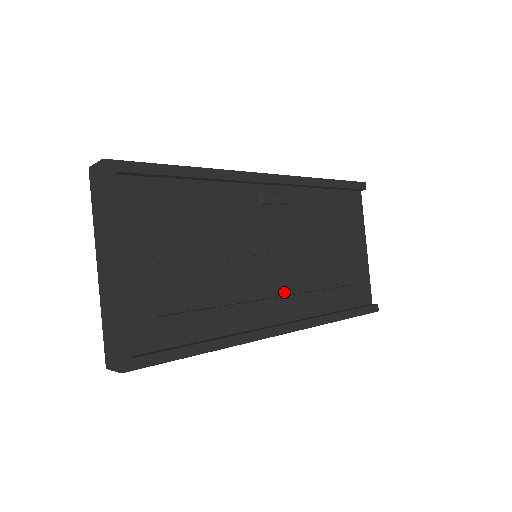
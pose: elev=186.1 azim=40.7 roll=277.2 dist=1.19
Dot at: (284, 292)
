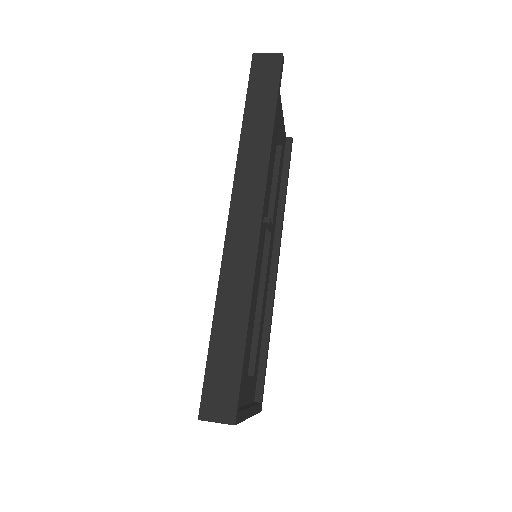
Dot at: occluded
